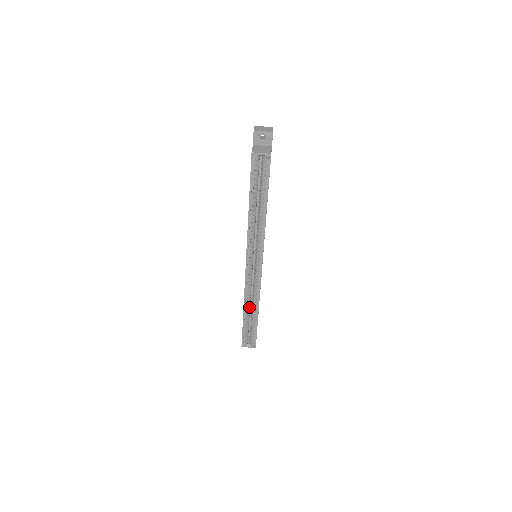
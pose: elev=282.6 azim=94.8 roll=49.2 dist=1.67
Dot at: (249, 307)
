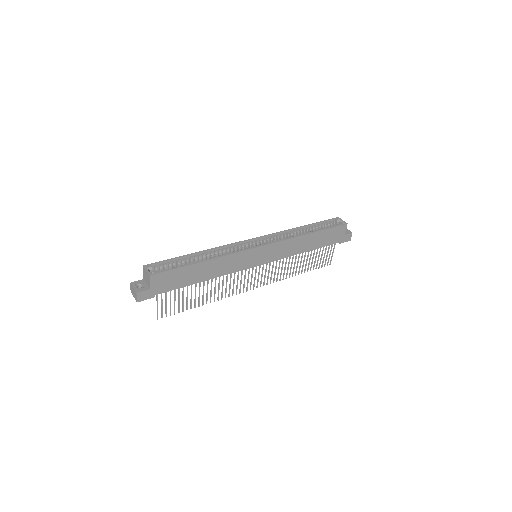
Dot at: (205, 257)
